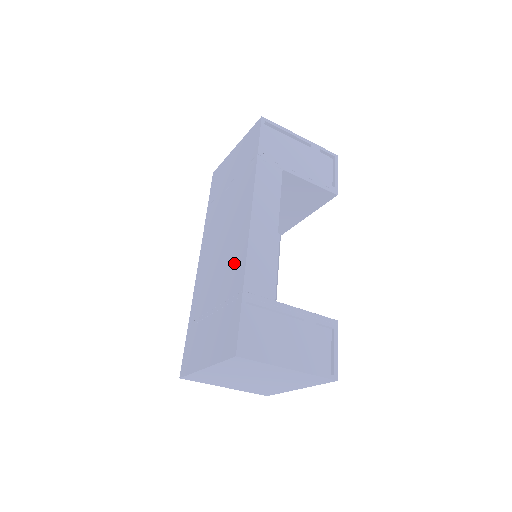
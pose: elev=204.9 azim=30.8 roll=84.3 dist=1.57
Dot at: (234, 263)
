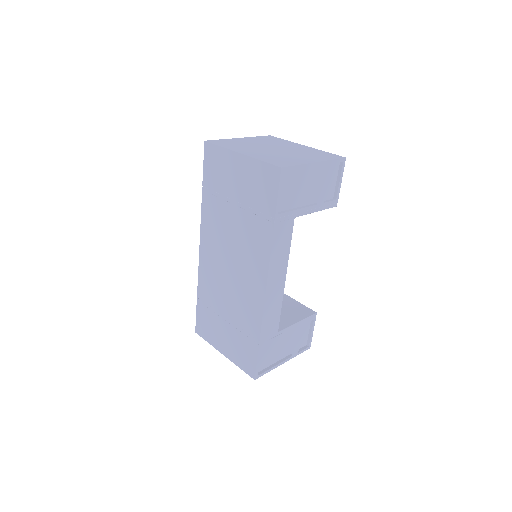
Dot at: (248, 307)
